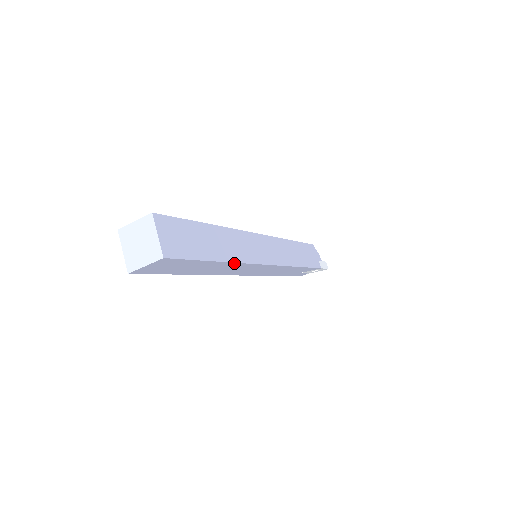
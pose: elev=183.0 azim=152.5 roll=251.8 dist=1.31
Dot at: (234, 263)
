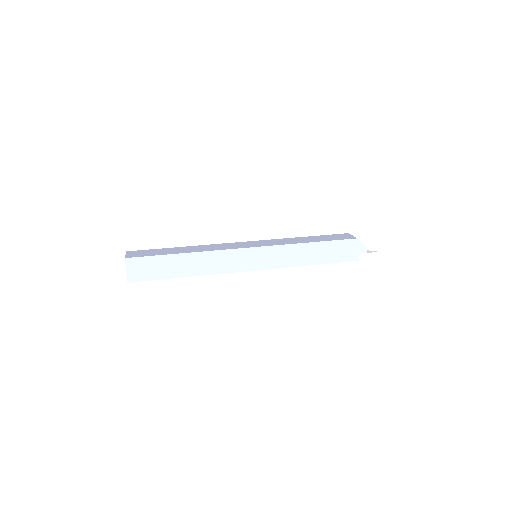
Dot at: (203, 275)
